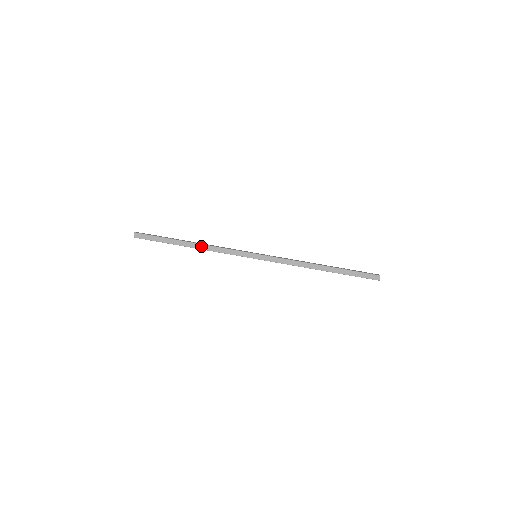
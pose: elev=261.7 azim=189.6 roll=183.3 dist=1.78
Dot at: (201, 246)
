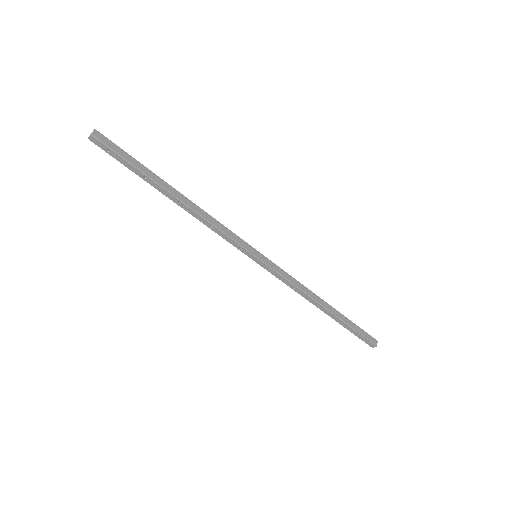
Dot at: (192, 204)
